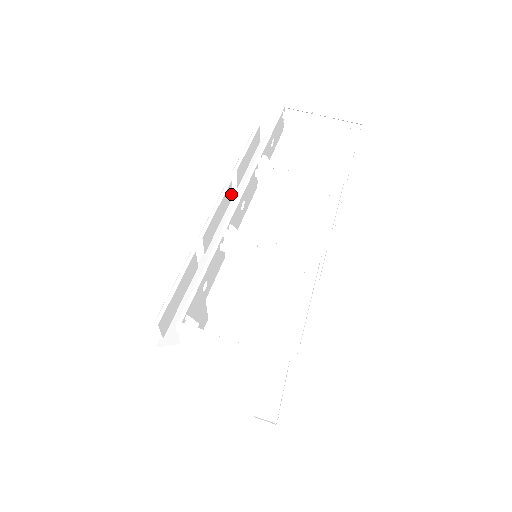
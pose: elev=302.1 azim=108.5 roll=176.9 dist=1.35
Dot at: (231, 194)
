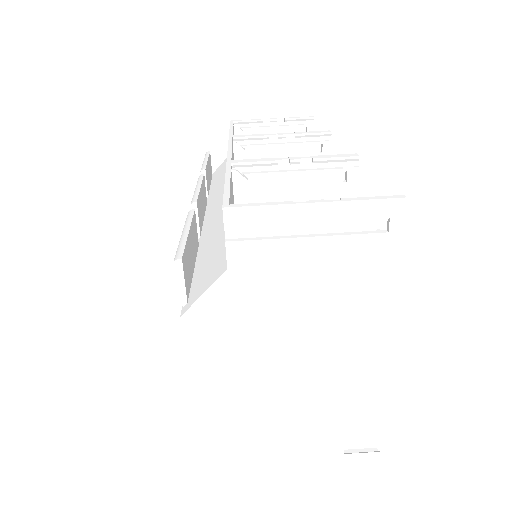
Dot at: (205, 195)
